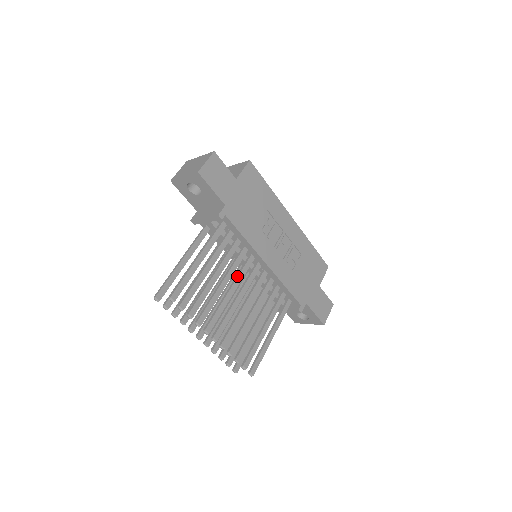
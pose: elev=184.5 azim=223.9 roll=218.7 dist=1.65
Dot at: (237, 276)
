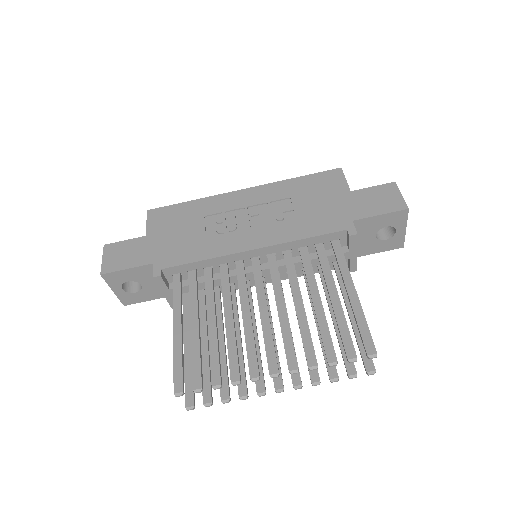
Dot at: (239, 294)
